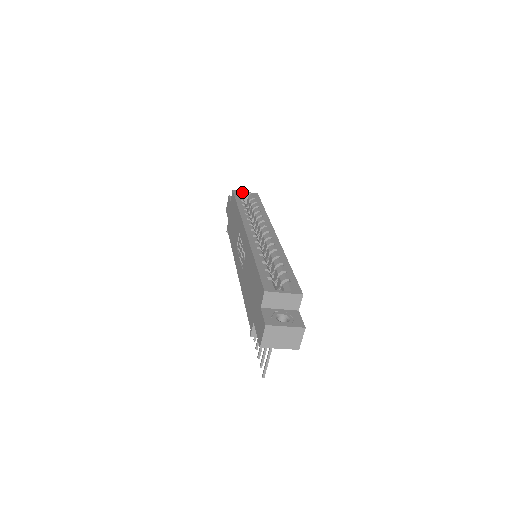
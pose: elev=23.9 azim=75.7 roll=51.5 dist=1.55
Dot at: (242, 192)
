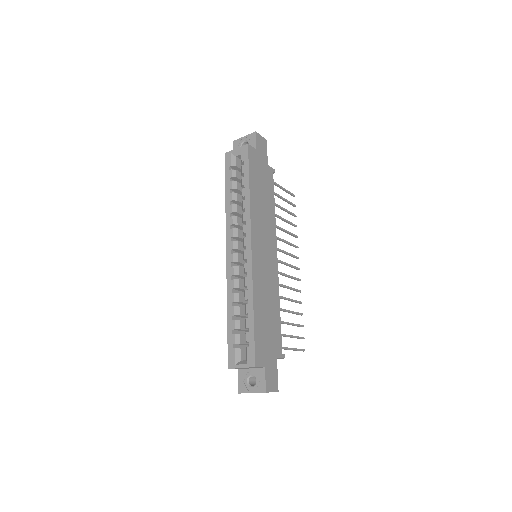
Dot at: (233, 152)
